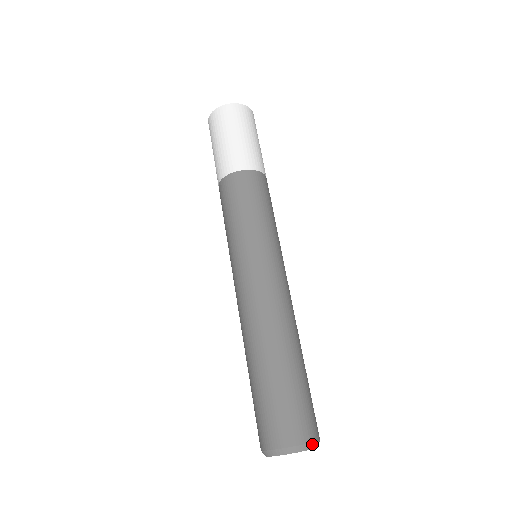
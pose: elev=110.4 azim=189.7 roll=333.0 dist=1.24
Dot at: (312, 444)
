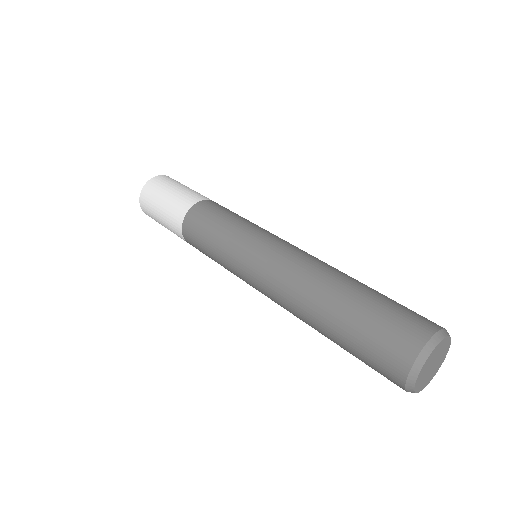
Dot at: occluded
